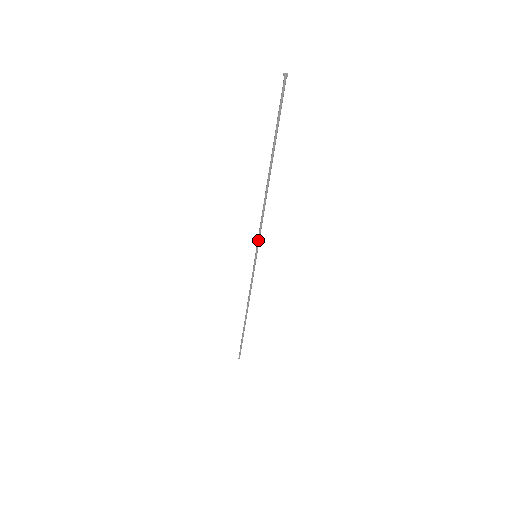
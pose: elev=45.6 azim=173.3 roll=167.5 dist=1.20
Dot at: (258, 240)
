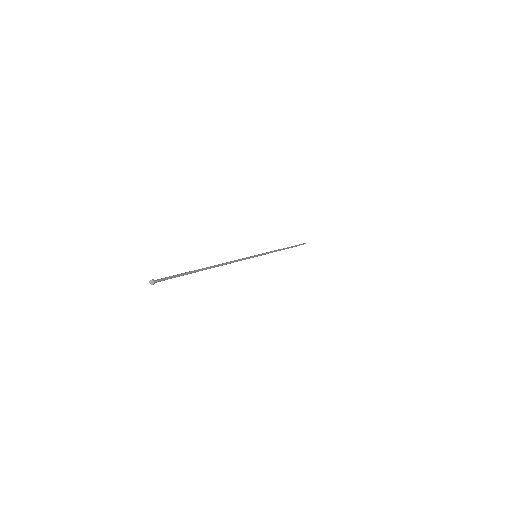
Dot at: occluded
